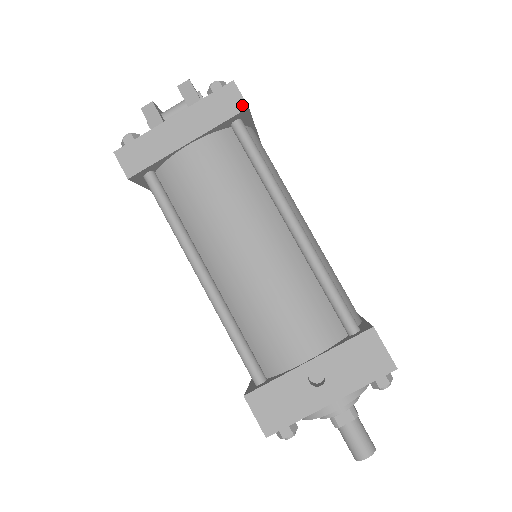
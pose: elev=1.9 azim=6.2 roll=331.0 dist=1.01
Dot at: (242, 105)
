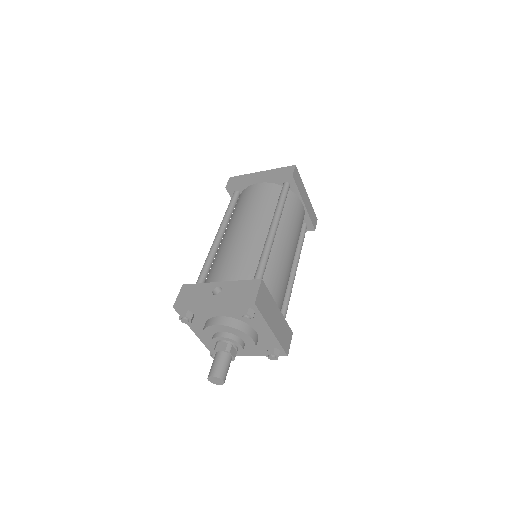
Dot at: (291, 174)
